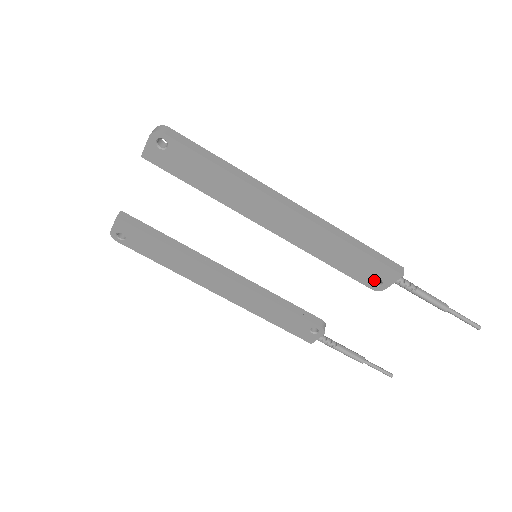
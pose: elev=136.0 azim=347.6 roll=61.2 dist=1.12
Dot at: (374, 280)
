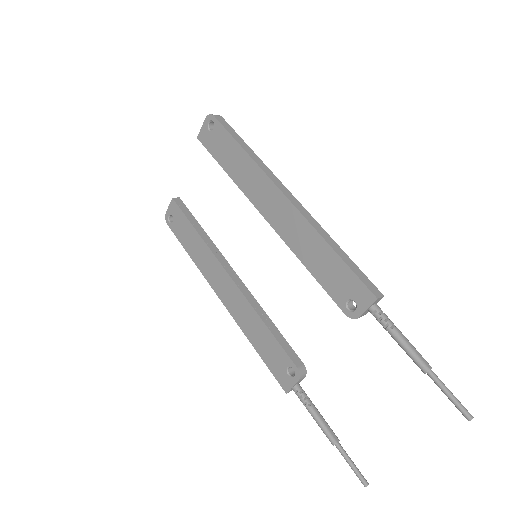
Dot at: (352, 307)
